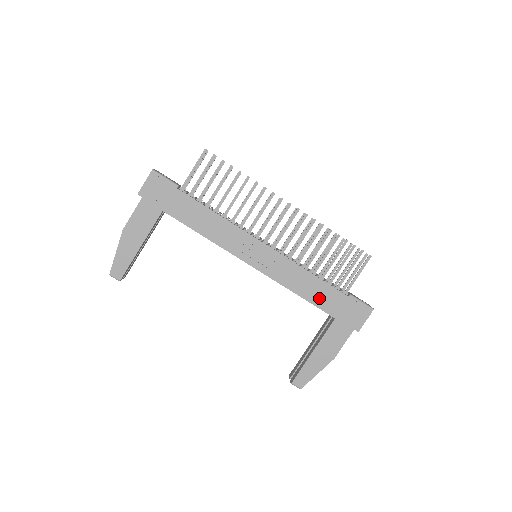
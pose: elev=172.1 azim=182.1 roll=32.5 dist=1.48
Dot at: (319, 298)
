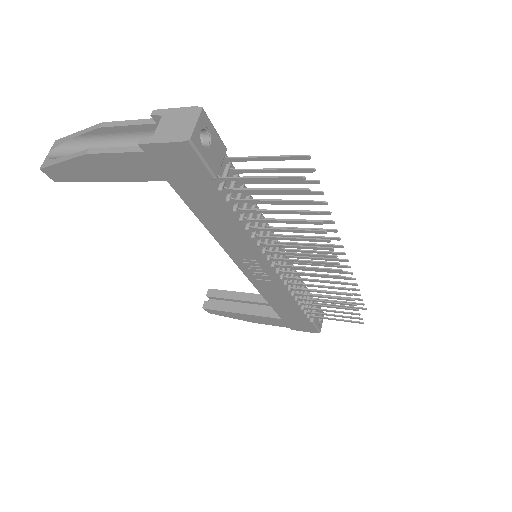
Dot at: (282, 309)
